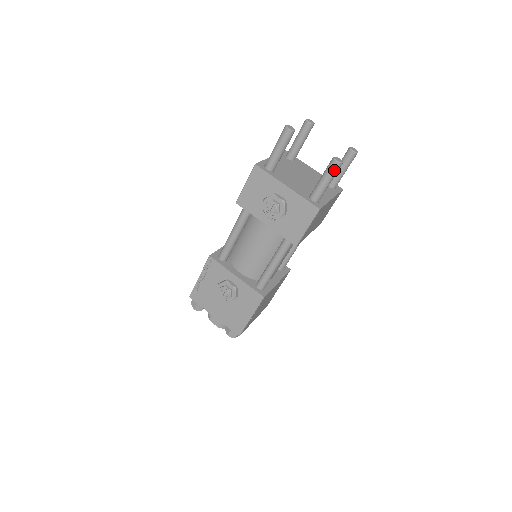
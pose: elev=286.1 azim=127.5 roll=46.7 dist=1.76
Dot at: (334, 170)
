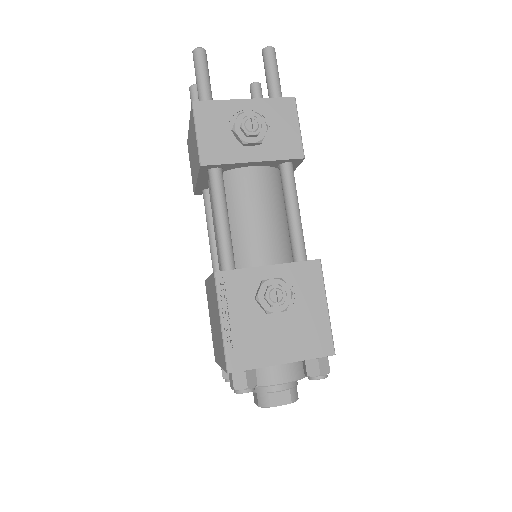
Dot at: (274, 57)
